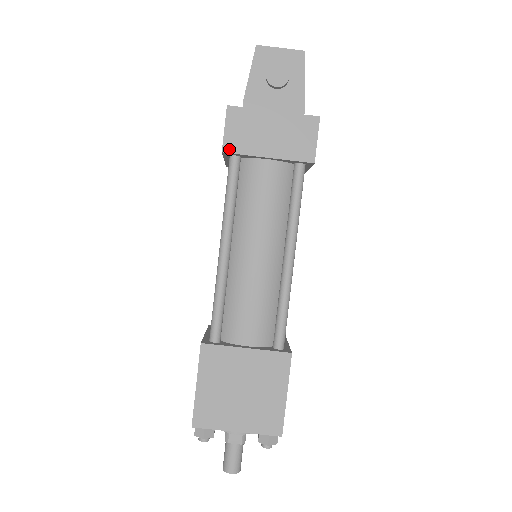
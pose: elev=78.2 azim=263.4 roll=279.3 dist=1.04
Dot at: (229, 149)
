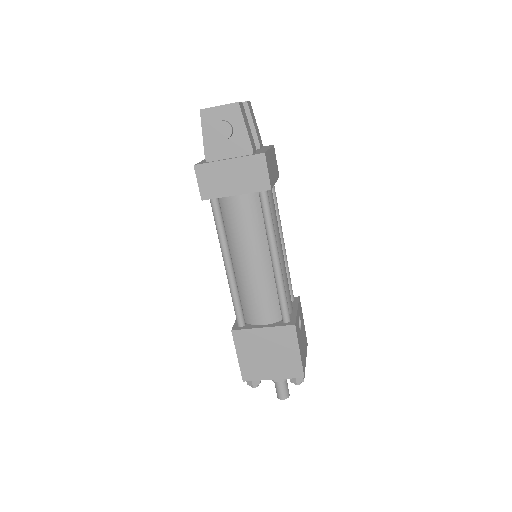
Dot at: (206, 197)
